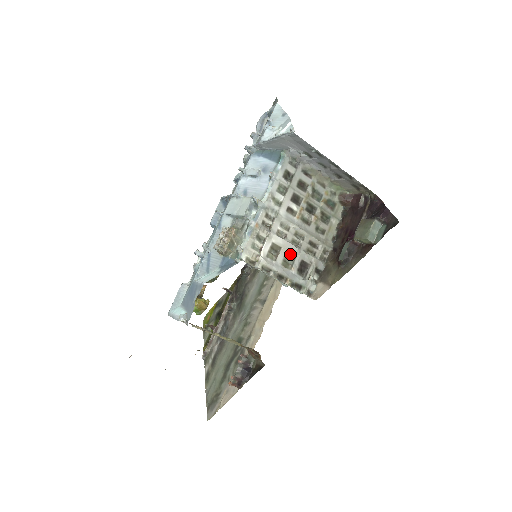
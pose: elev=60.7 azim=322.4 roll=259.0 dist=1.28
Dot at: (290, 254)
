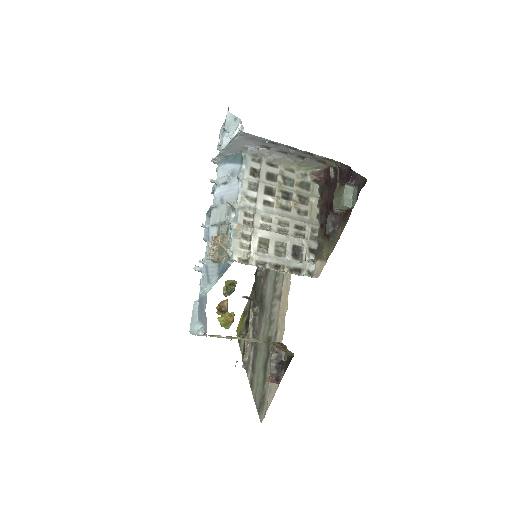
Dot at: (280, 243)
